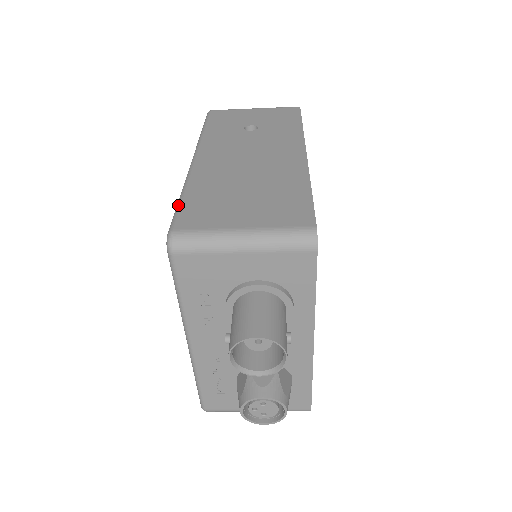
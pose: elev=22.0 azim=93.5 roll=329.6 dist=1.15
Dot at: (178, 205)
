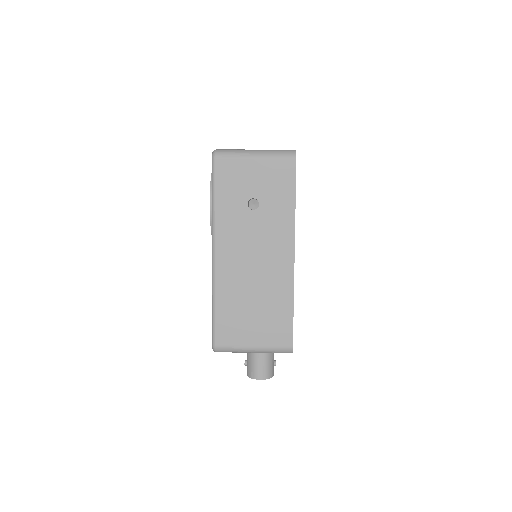
Dot at: (213, 319)
